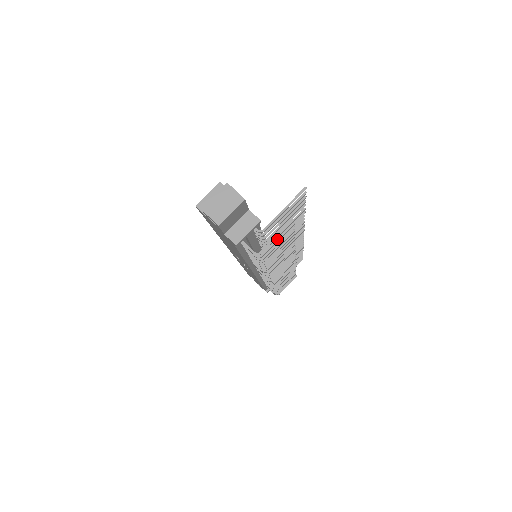
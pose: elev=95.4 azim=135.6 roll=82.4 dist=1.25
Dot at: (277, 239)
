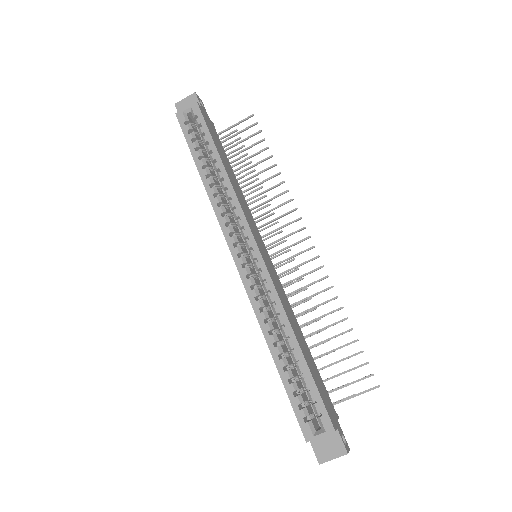
Dot at: occluded
